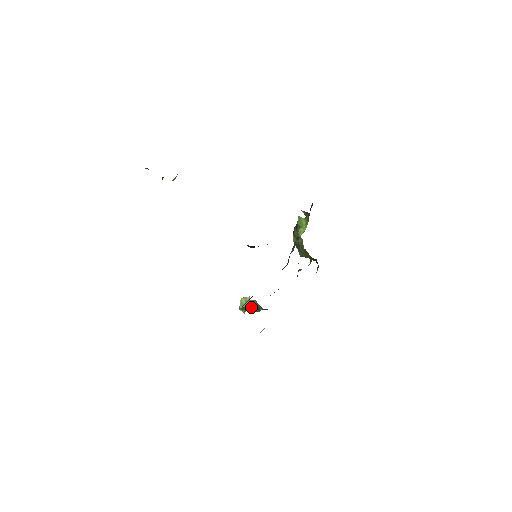
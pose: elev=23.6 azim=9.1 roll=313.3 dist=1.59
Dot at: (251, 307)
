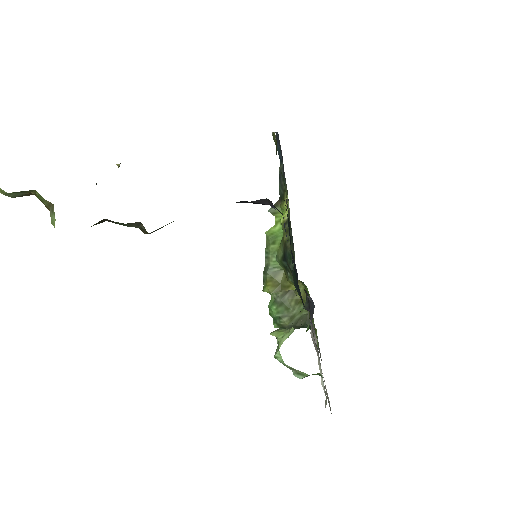
Dot at: occluded
